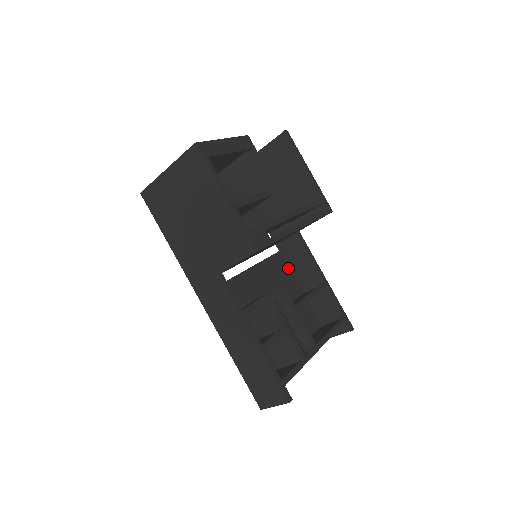
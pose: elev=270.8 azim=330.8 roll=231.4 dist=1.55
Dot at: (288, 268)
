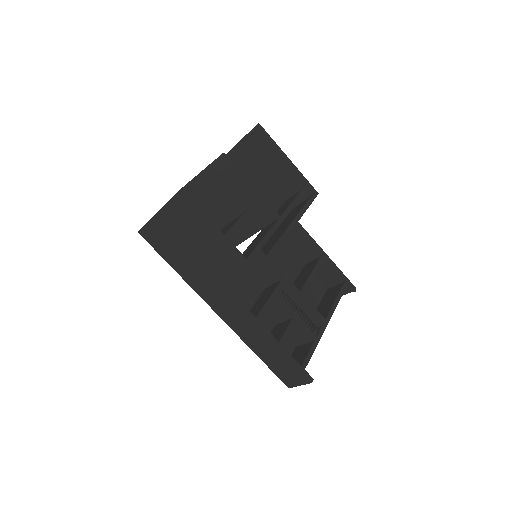
Dot at: (287, 245)
